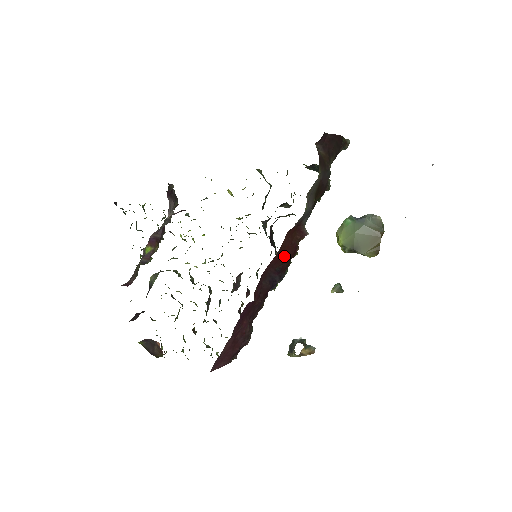
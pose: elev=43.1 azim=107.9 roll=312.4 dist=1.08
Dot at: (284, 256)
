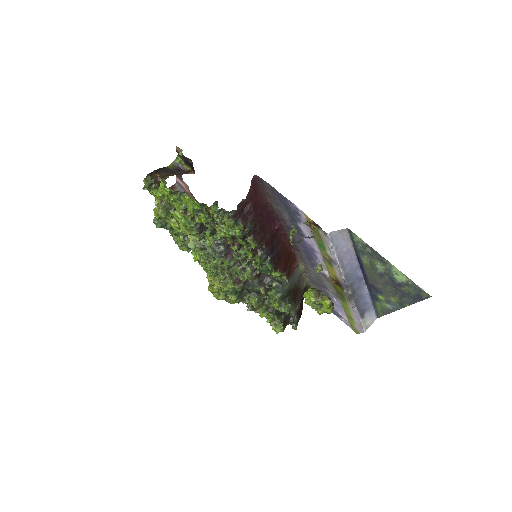
Dot at: (286, 257)
